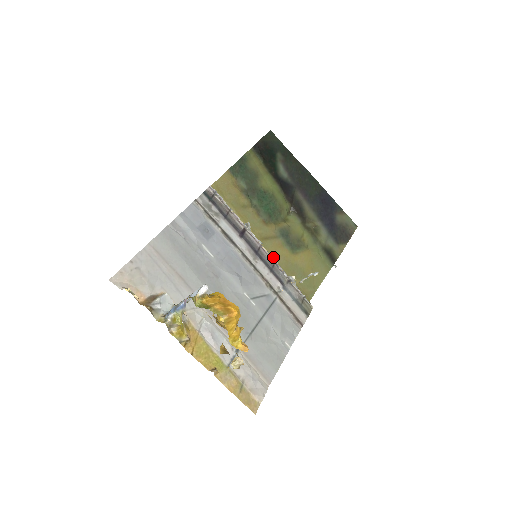
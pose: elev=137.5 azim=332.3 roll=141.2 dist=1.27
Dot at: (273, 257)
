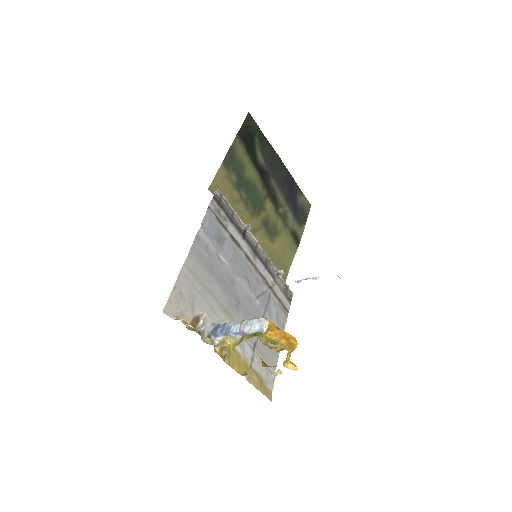
Dot at: occluded
